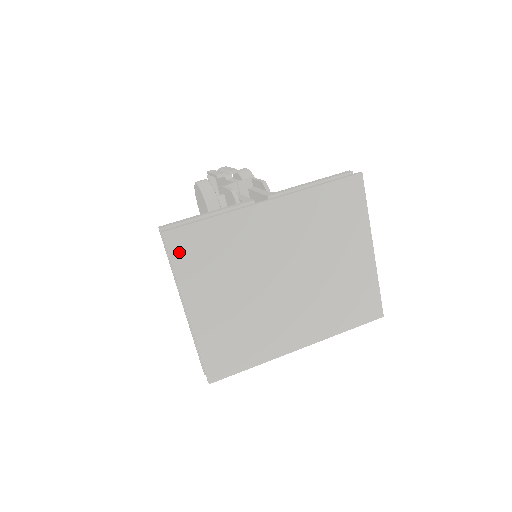
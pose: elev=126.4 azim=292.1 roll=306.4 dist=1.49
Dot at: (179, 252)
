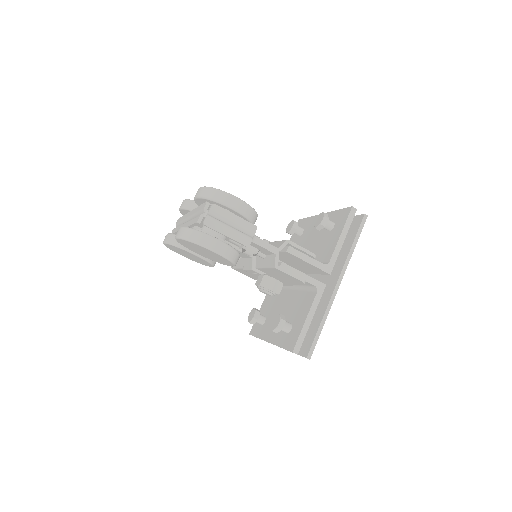
Dot at: occluded
